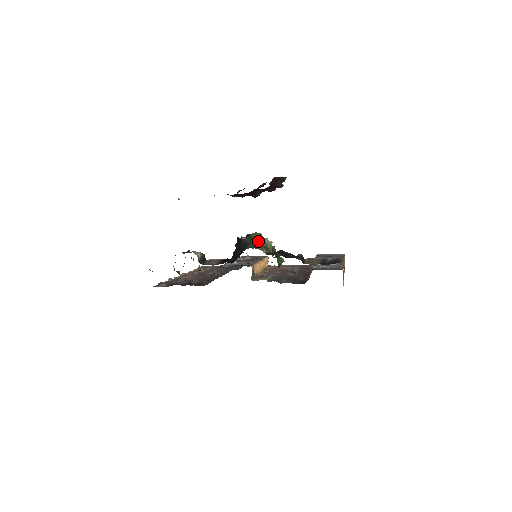
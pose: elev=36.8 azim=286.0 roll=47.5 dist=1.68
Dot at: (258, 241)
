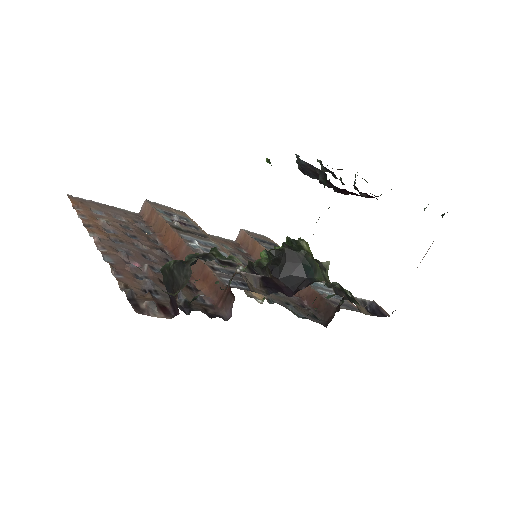
Dot at: occluded
